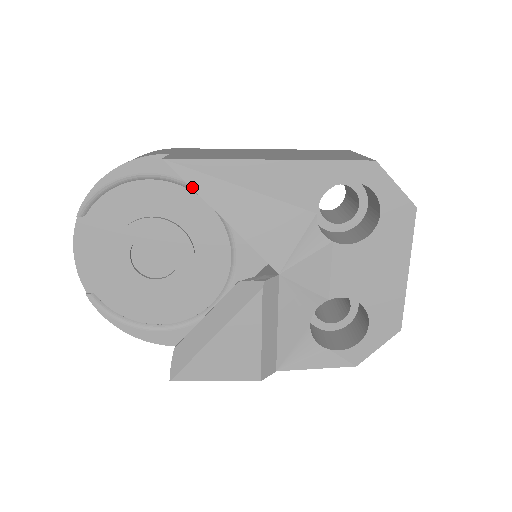
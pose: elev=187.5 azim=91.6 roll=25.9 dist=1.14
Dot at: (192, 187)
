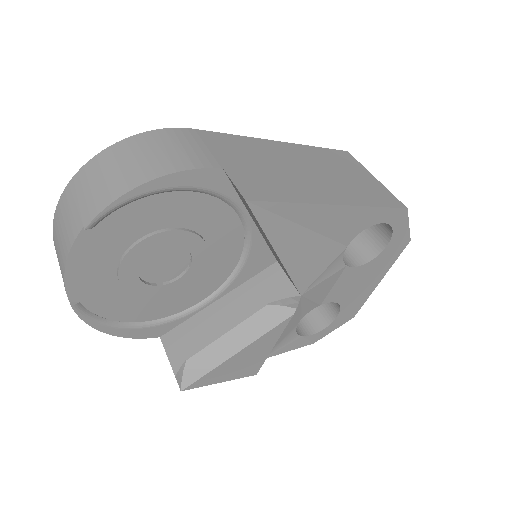
Dot at: (262, 228)
